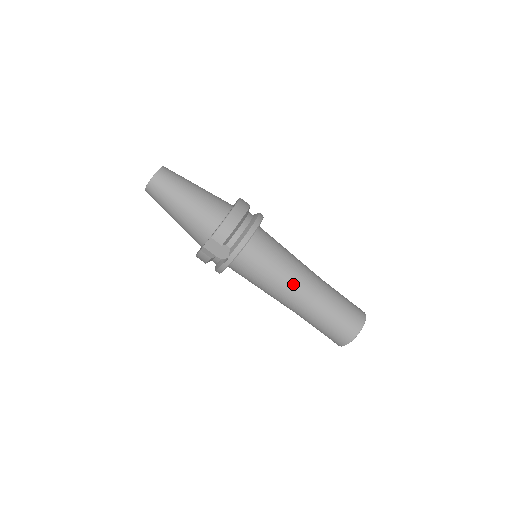
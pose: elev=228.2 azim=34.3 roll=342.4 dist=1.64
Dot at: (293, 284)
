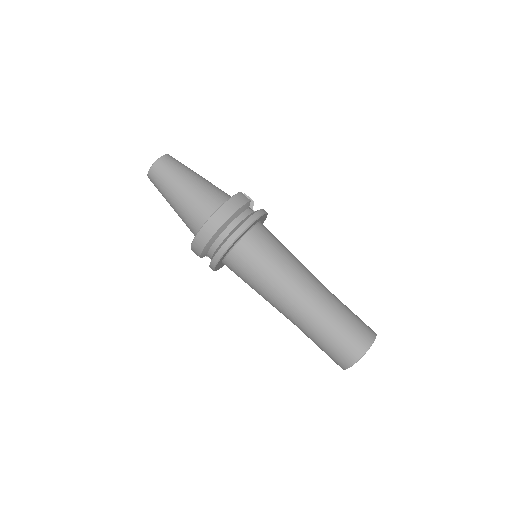
Dot at: (274, 305)
